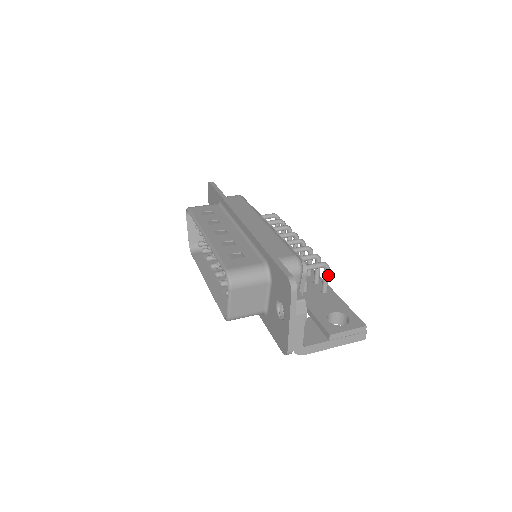
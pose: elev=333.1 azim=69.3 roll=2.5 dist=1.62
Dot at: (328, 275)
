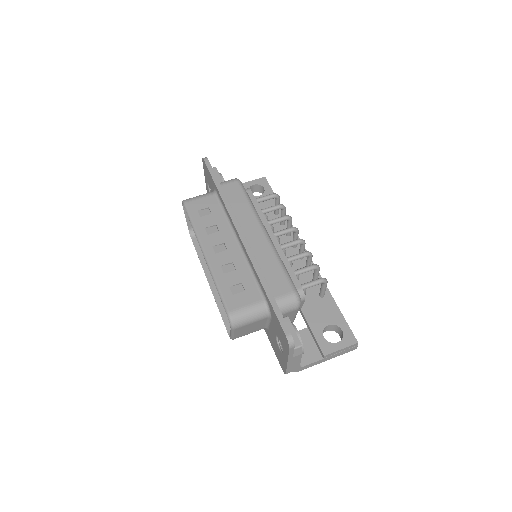
Dot at: occluded
